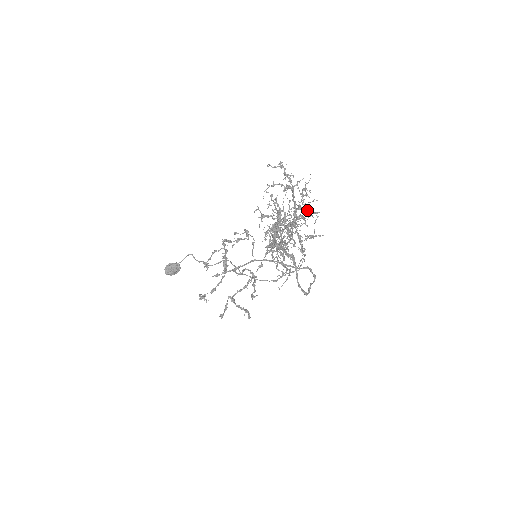
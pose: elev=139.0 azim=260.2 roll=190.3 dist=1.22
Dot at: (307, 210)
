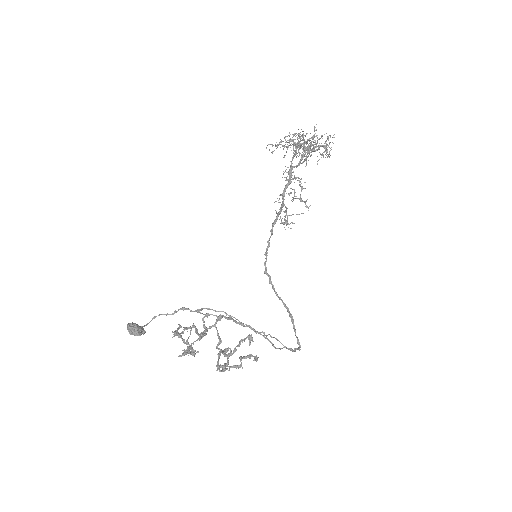
Dot at: occluded
